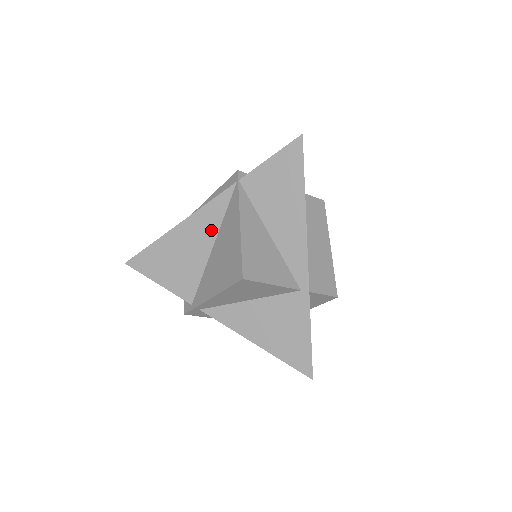
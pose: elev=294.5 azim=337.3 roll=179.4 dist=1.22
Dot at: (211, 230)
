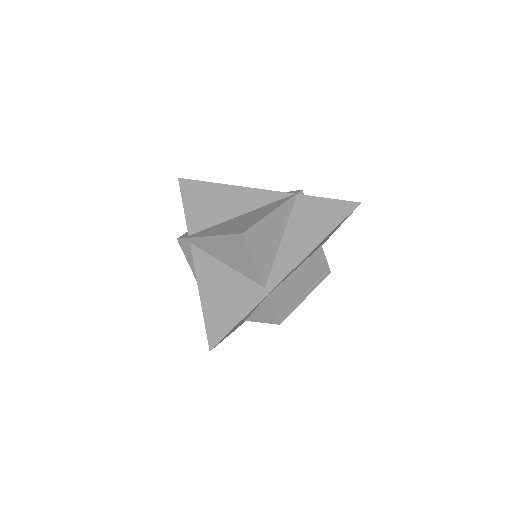
Dot at: (250, 205)
